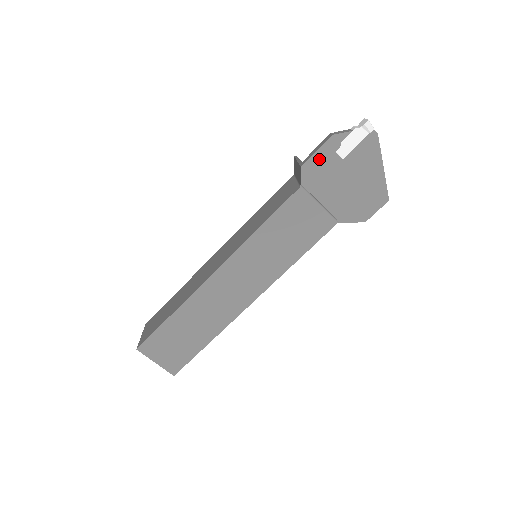
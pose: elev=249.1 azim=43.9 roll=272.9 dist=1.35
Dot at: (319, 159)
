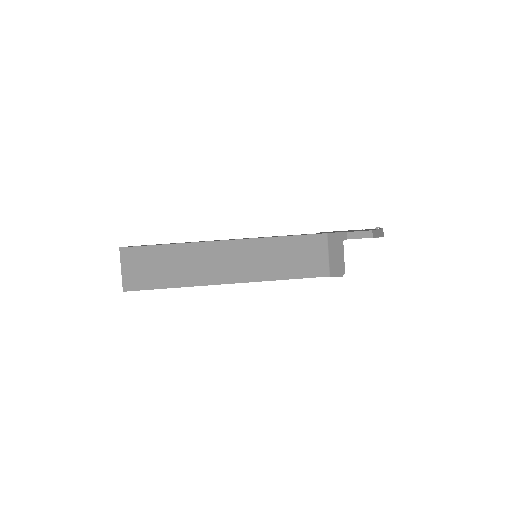
Dot at: occluded
